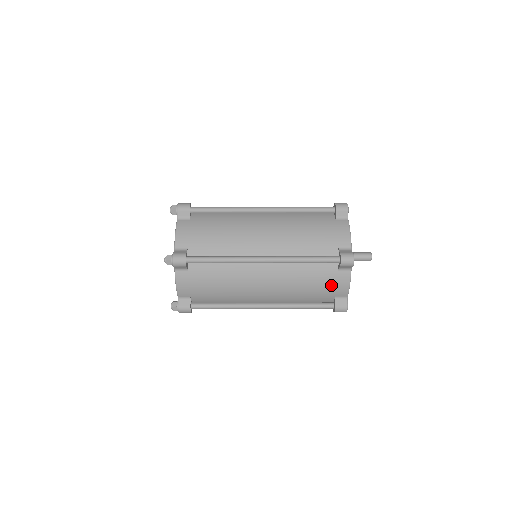
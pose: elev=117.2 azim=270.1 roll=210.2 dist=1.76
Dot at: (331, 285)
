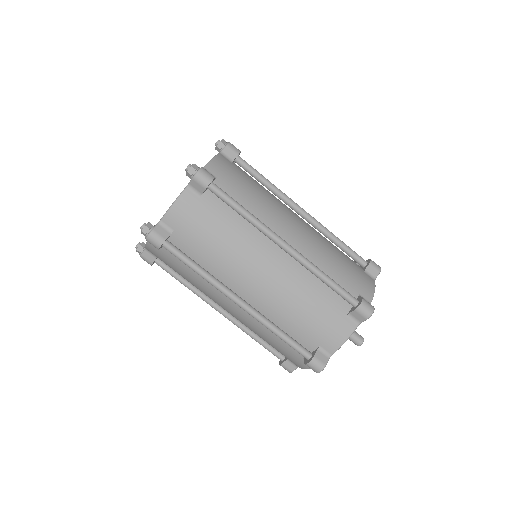
Dot at: (289, 357)
